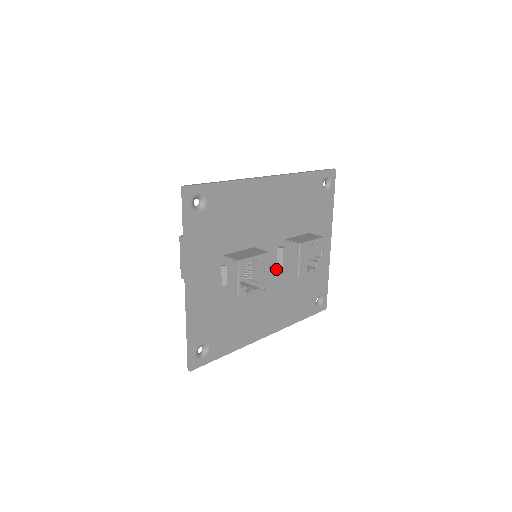
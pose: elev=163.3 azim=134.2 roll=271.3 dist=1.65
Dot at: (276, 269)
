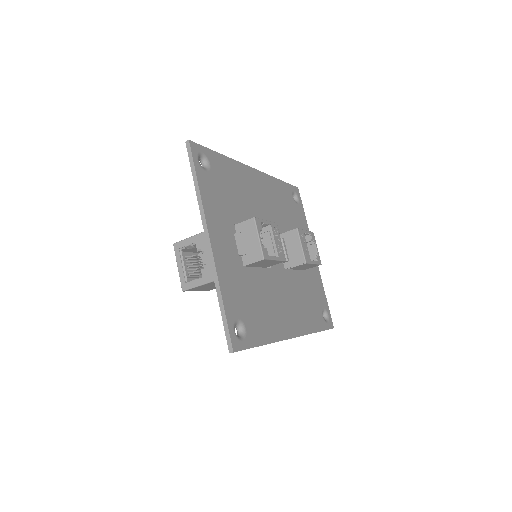
Dot at: occluded
